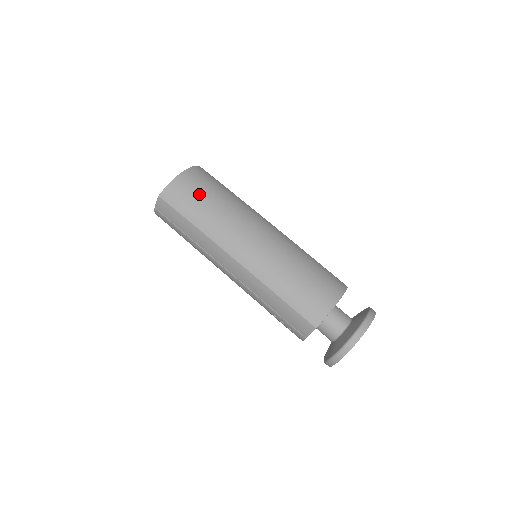
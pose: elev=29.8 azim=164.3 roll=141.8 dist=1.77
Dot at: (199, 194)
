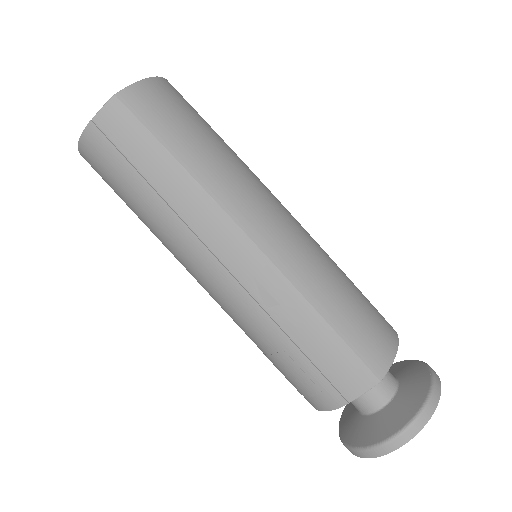
Dot at: (192, 119)
